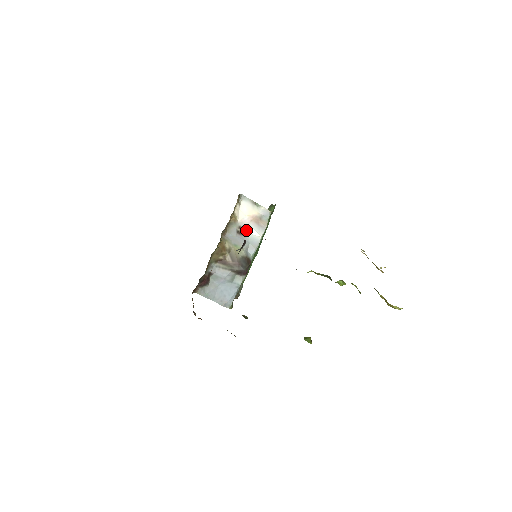
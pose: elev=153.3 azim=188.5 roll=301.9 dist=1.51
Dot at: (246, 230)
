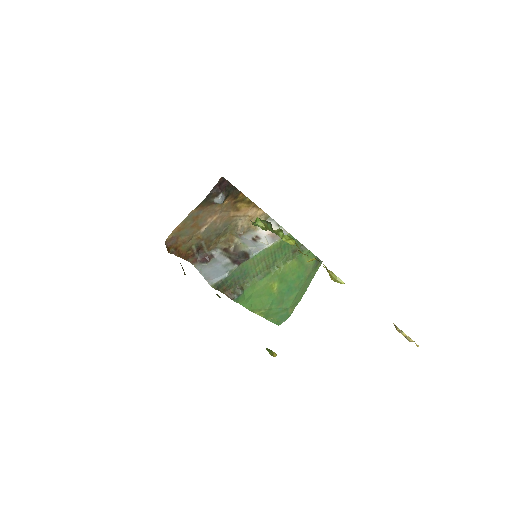
Dot at: (260, 239)
